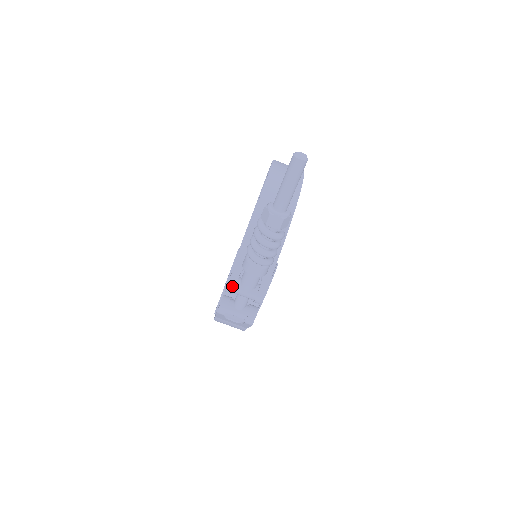
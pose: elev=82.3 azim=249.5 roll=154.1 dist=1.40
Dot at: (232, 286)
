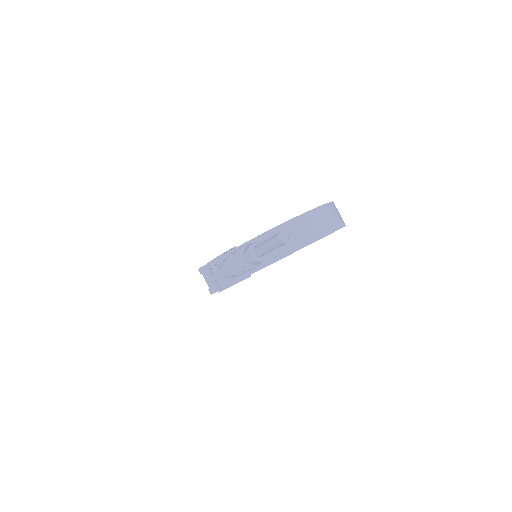
Dot at: (211, 265)
